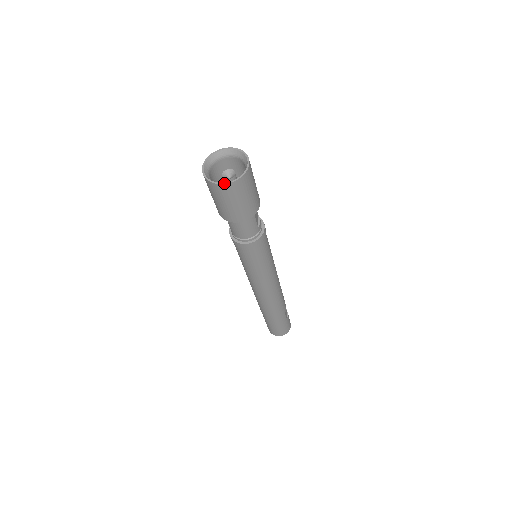
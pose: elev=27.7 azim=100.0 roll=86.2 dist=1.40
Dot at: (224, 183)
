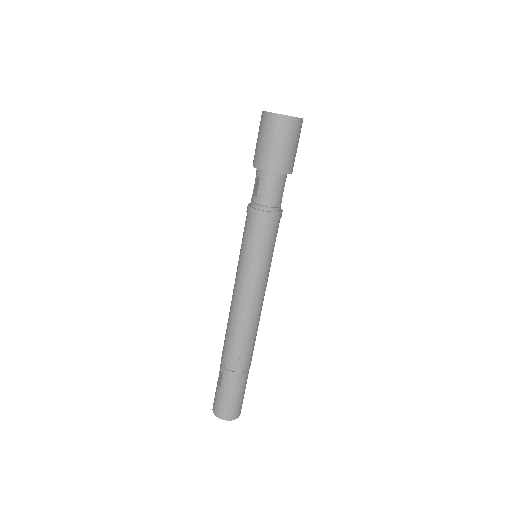
Dot at: occluded
